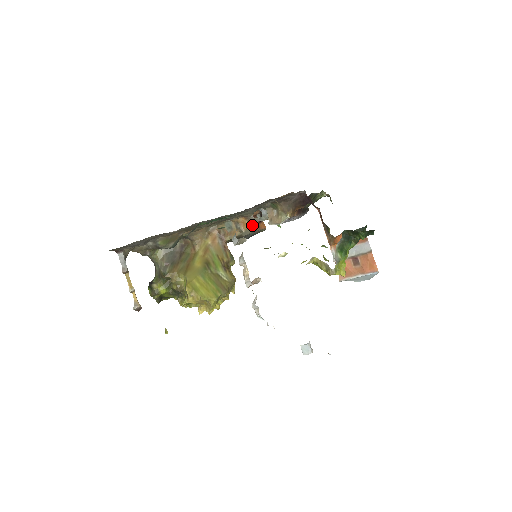
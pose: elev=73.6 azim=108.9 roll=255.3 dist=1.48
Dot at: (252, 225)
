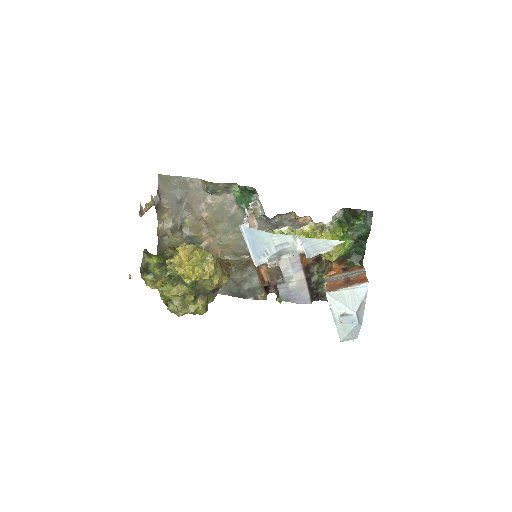
Dot at: (259, 276)
